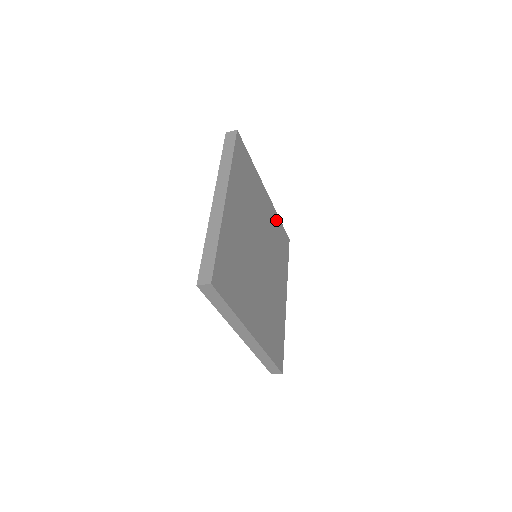
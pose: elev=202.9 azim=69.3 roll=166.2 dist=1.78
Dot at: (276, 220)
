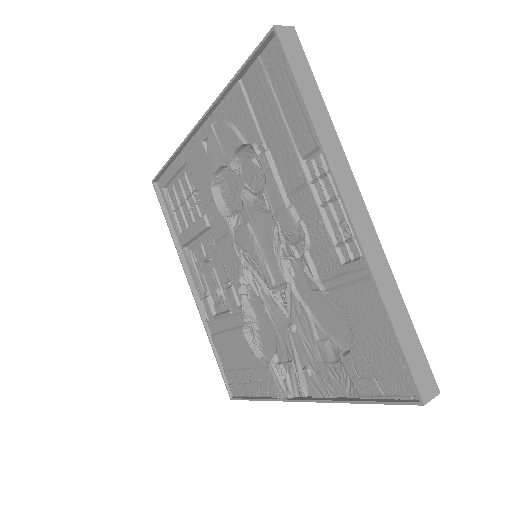
Dot at: occluded
